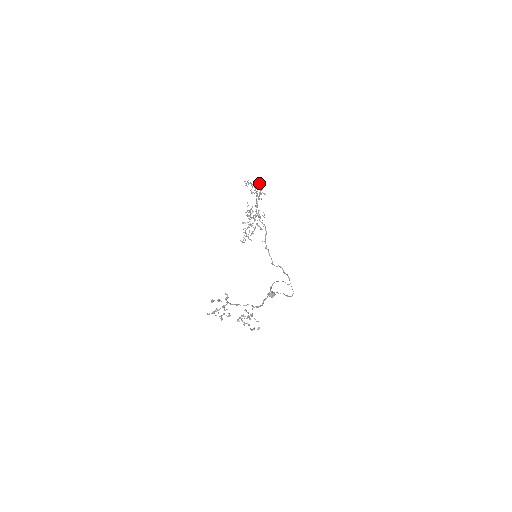
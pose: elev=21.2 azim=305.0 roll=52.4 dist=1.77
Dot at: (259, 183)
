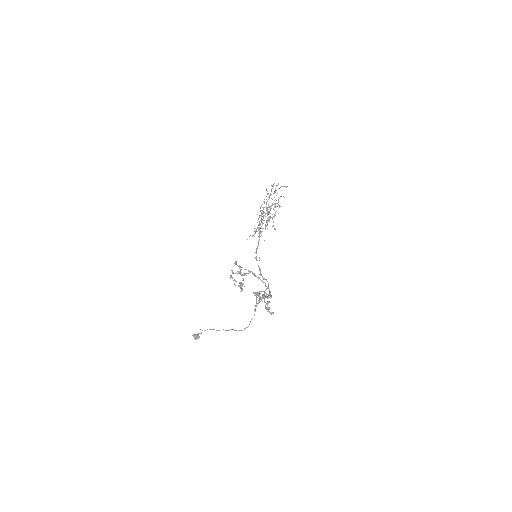
Dot at: occluded
